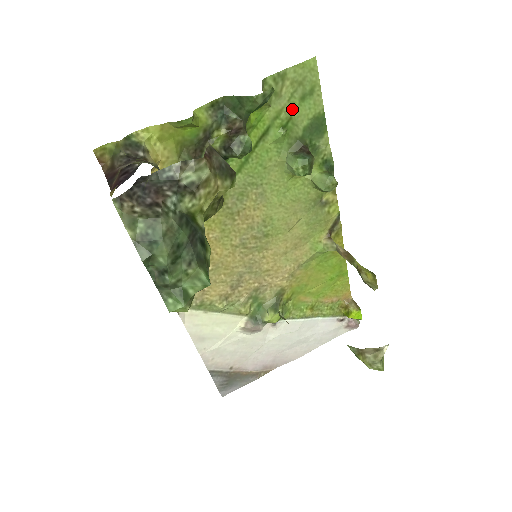
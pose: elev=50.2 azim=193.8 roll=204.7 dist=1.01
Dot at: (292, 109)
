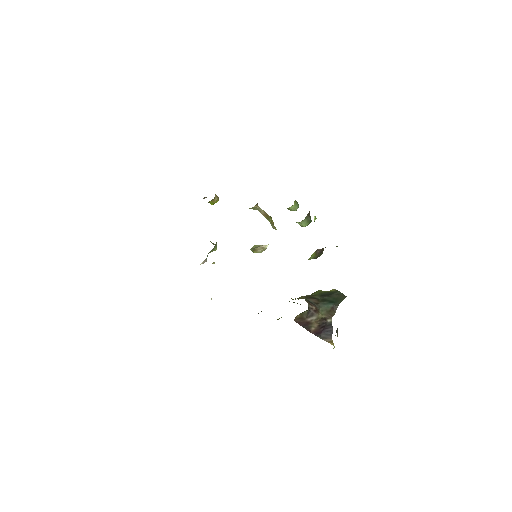
Dot at: occluded
